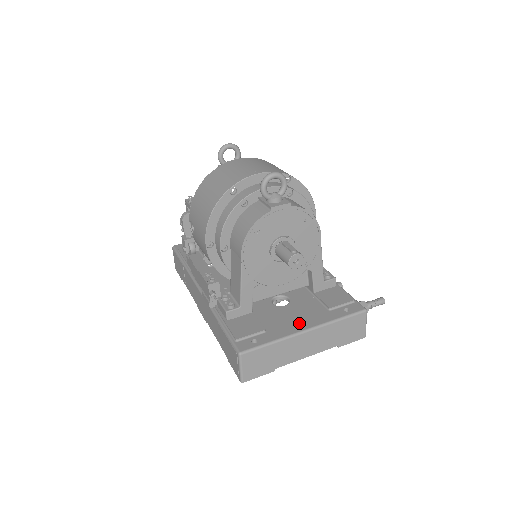
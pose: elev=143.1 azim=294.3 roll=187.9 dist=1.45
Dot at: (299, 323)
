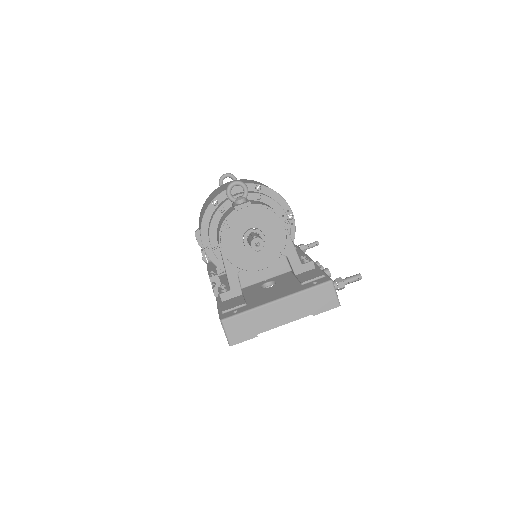
Dot at: (274, 296)
